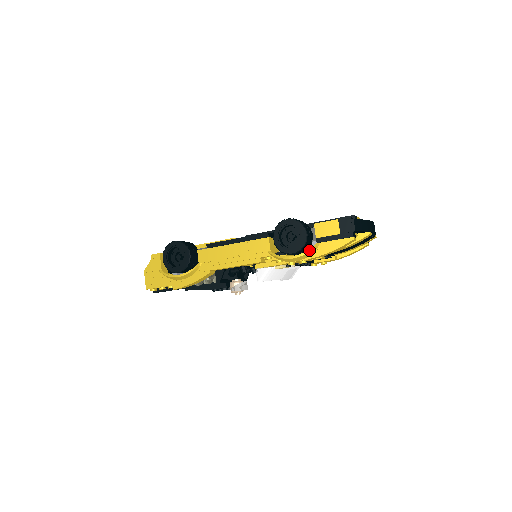
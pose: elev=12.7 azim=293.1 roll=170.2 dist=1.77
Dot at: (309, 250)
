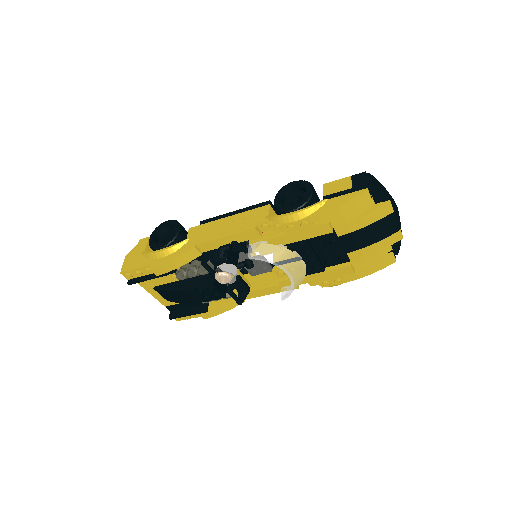
Dot at: (313, 205)
